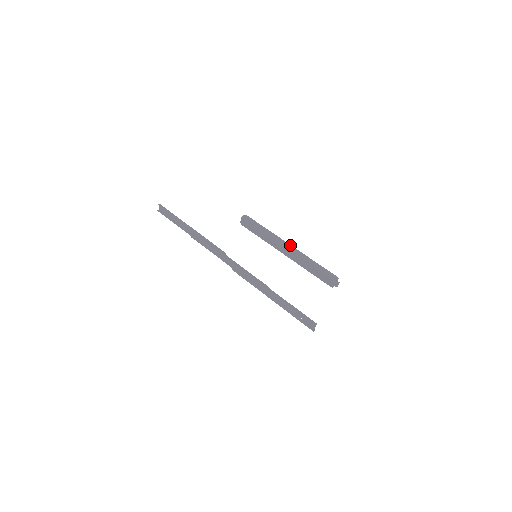
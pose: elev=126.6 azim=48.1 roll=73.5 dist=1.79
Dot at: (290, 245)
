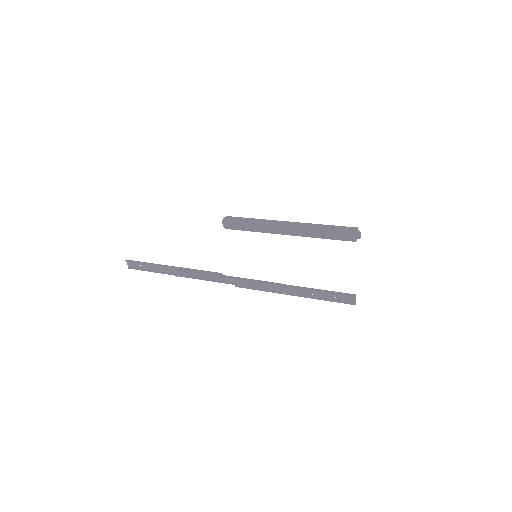
Dot at: (288, 222)
